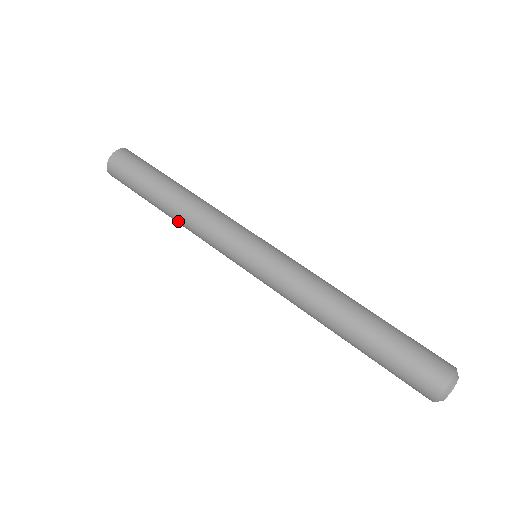
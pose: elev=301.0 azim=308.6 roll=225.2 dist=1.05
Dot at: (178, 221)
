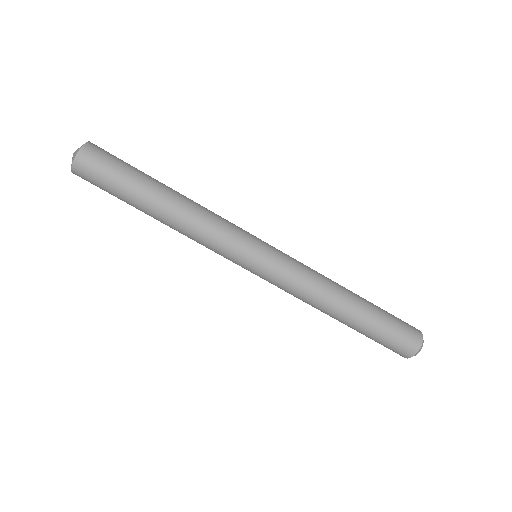
Dot at: occluded
